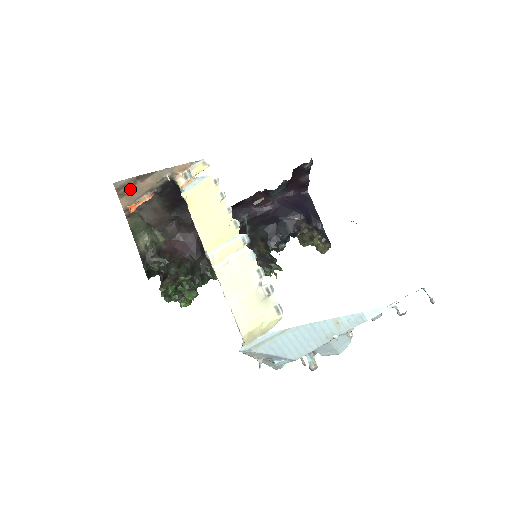
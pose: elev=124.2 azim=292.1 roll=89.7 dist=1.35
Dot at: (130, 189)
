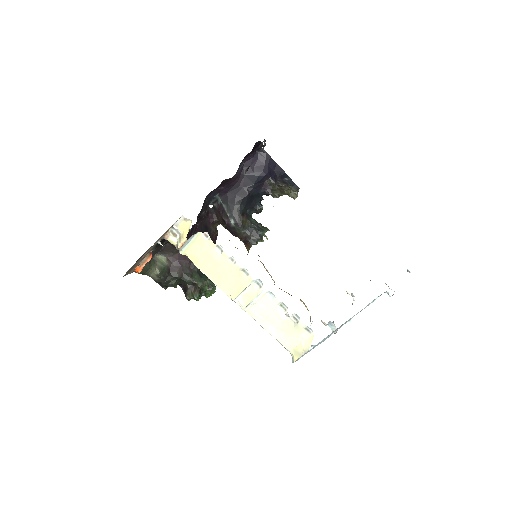
Dot at: (133, 266)
